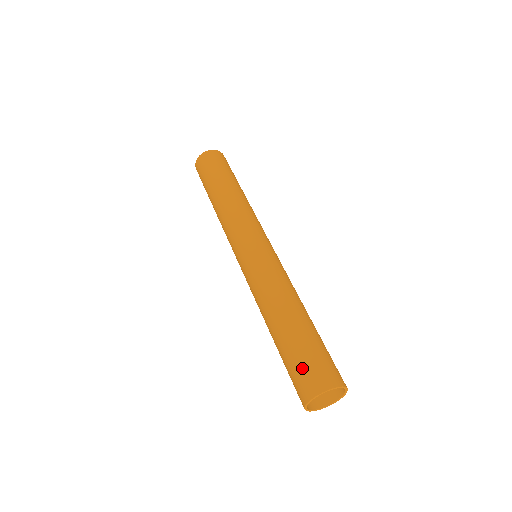
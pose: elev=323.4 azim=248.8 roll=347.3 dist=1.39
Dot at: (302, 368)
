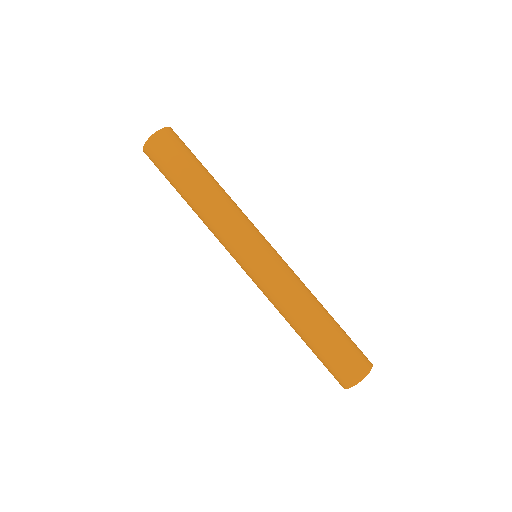
Dot at: (345, 360)
